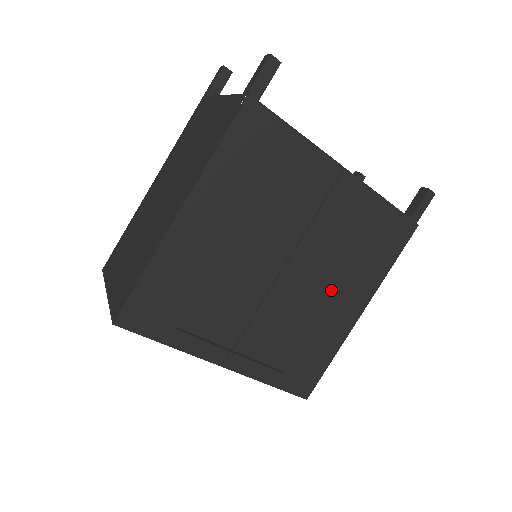
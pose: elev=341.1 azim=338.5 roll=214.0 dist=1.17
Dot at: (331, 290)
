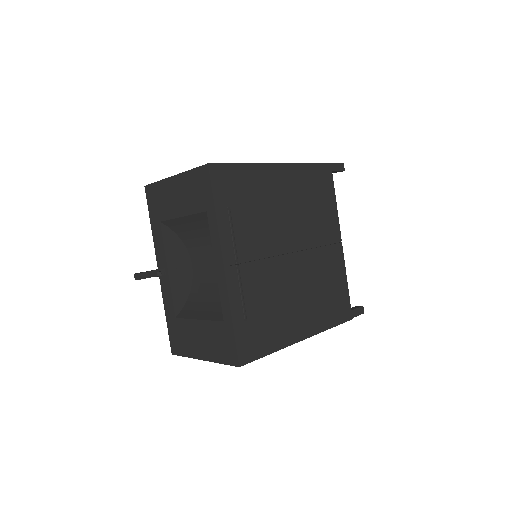
Dot at: (301, 300)
